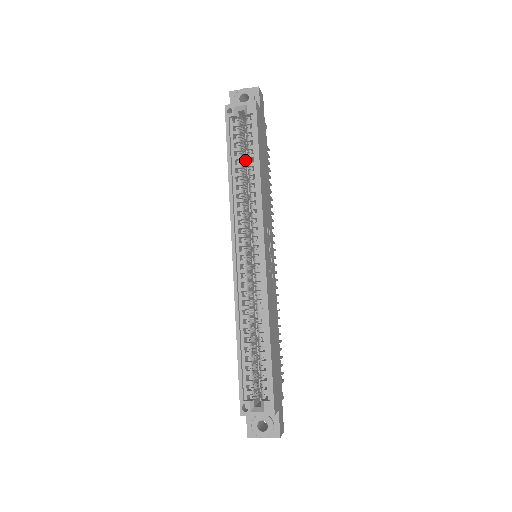
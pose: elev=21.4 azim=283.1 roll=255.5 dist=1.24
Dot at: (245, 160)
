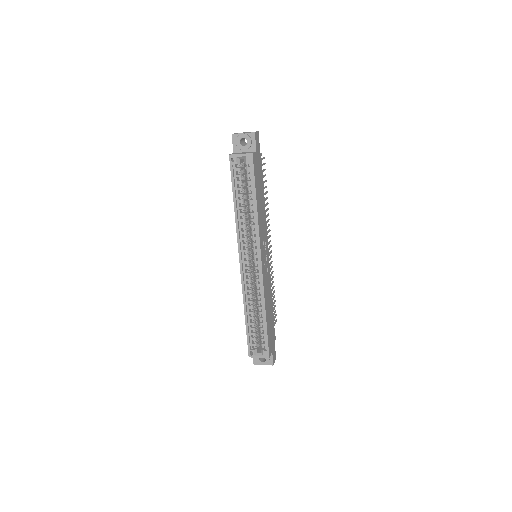
Dot at: (246, 190)
